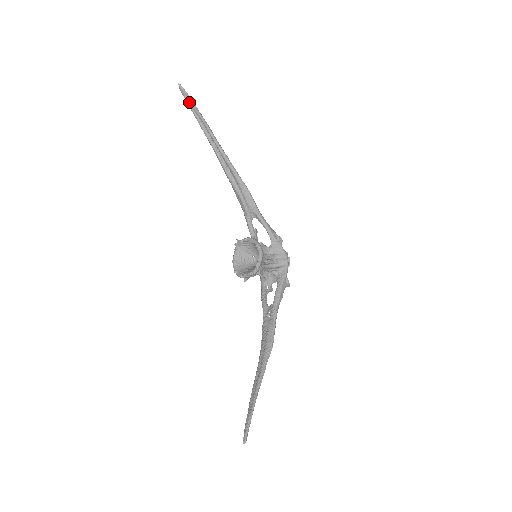
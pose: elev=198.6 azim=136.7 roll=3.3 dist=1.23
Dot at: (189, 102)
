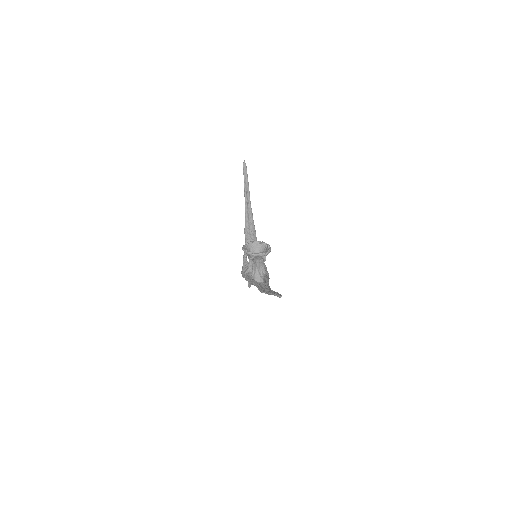
Dot at: (245, 171)
